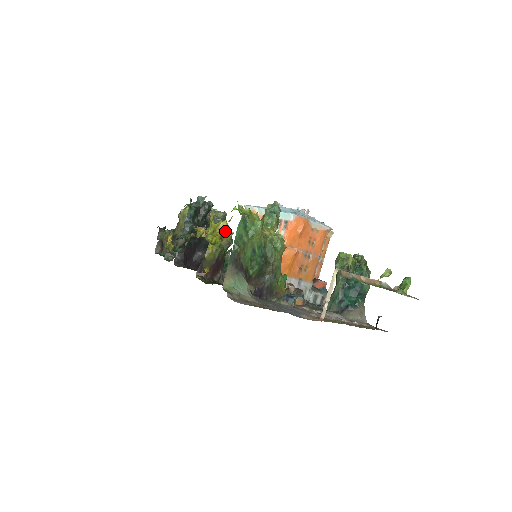
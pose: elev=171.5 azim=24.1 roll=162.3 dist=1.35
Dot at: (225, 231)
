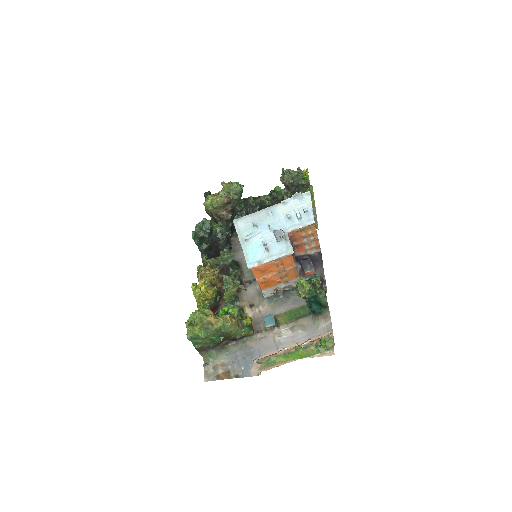
Dot at: (205, 297)
